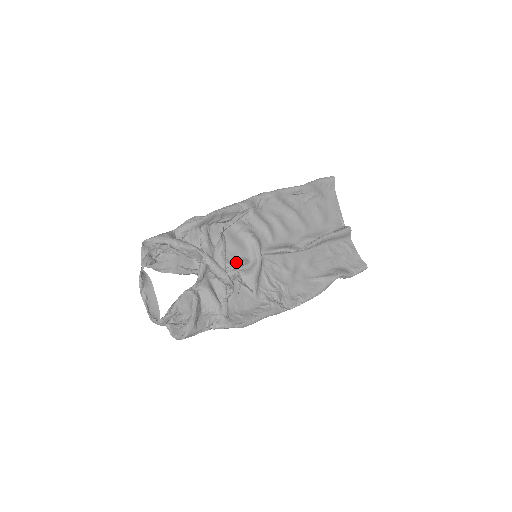
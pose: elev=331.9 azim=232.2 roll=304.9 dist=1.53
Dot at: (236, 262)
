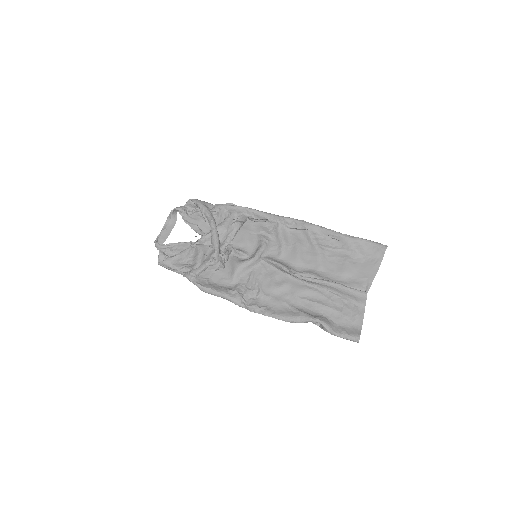
Dot at: (237, 249)
